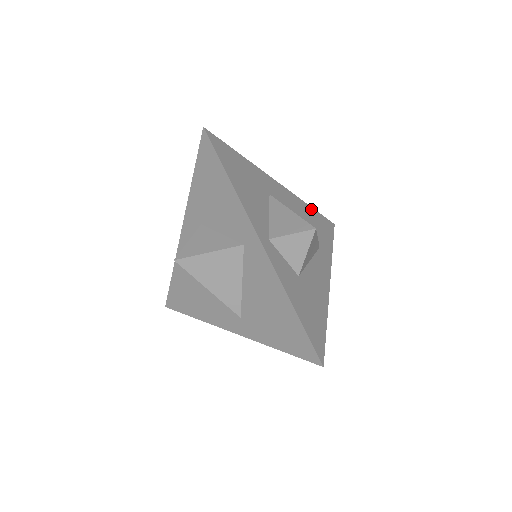
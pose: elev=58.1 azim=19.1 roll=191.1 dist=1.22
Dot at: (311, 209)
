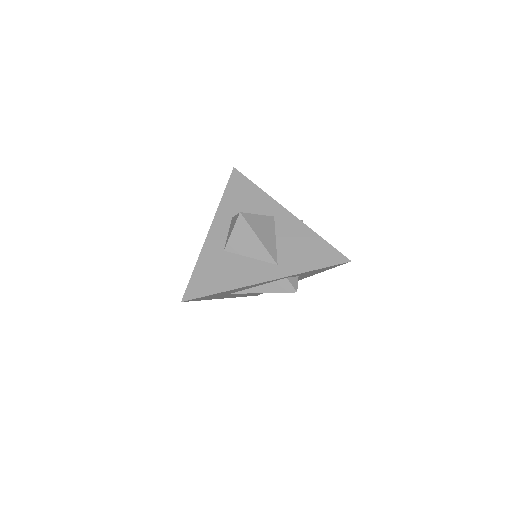
Dot at: occluded
